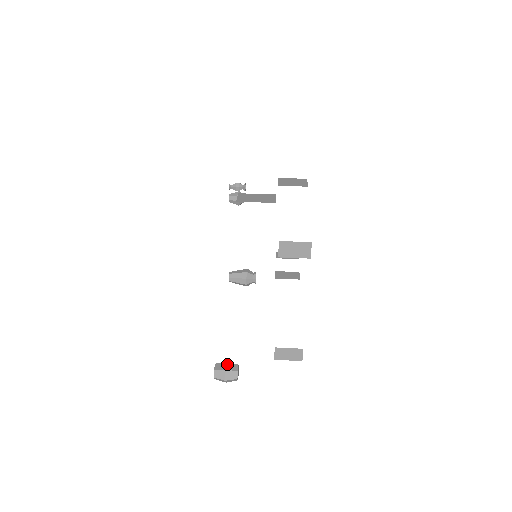
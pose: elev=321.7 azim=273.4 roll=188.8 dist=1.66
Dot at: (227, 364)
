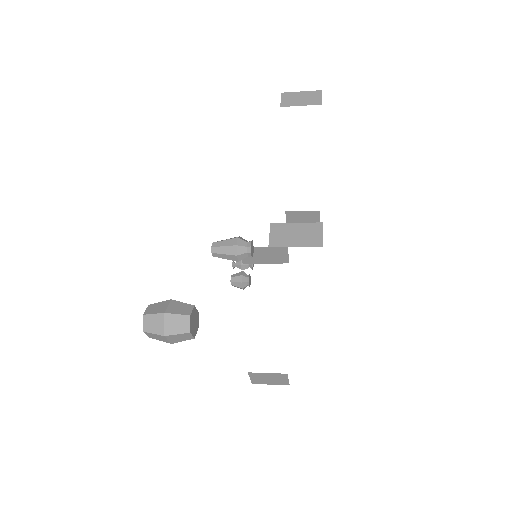
Dot at: occluded
